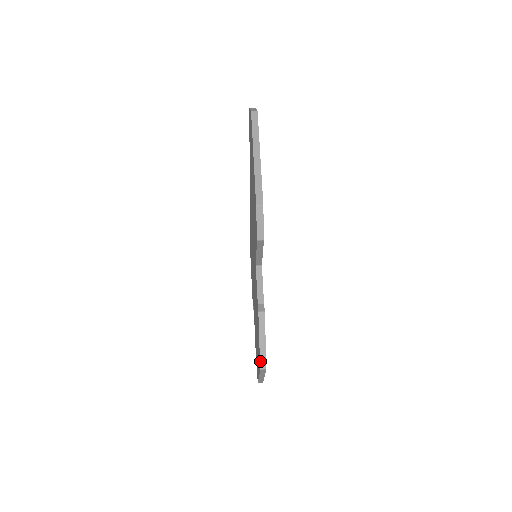
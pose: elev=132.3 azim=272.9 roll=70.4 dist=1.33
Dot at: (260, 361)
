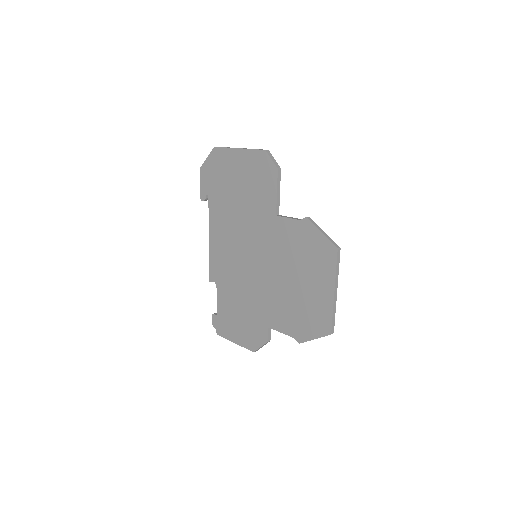
Dot at: (333, 244)
